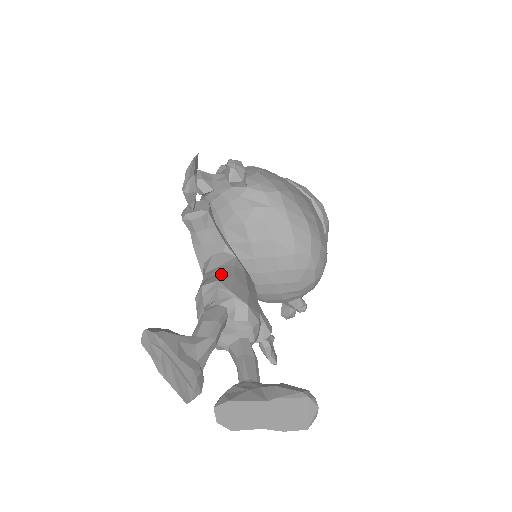
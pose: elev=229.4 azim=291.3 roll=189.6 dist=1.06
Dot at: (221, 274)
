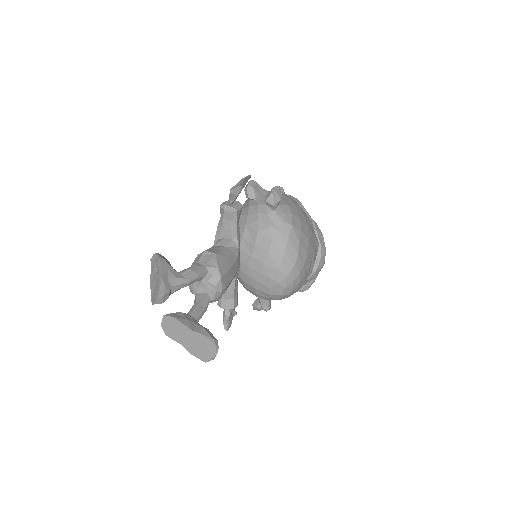
Dot at: (221, 251)
